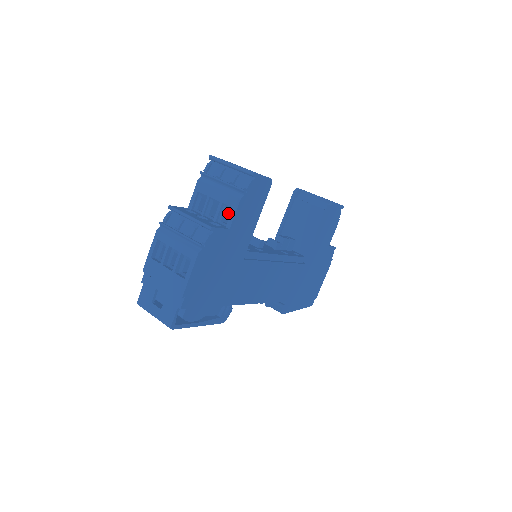
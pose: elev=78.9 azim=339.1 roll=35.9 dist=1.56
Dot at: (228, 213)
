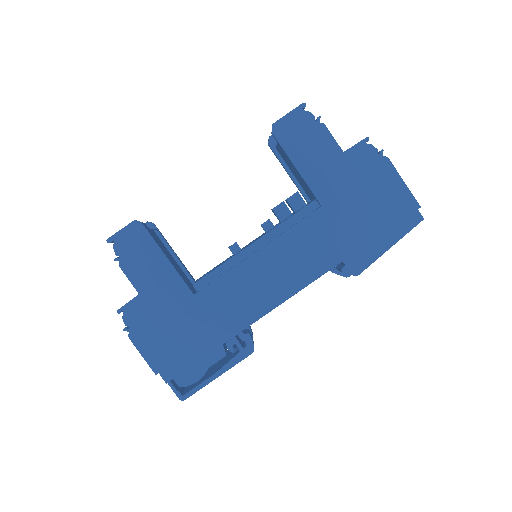
Dot at: occluded
